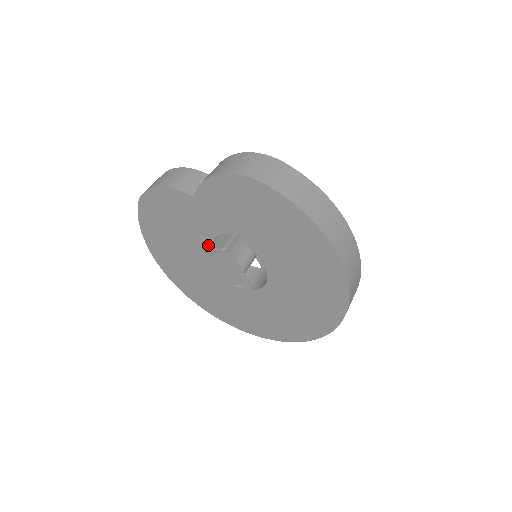
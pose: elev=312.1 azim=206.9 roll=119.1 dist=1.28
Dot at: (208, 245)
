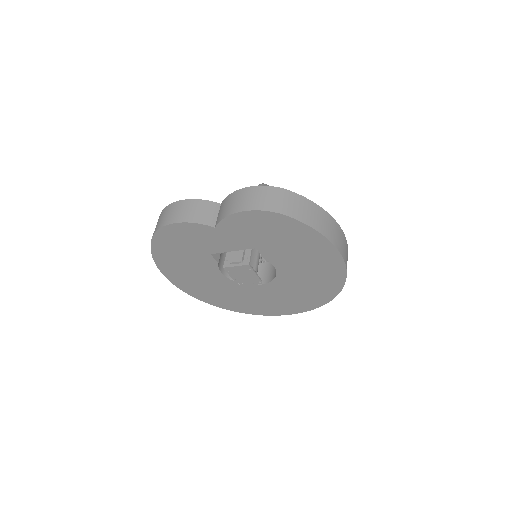
Dot at: (219, 257)
